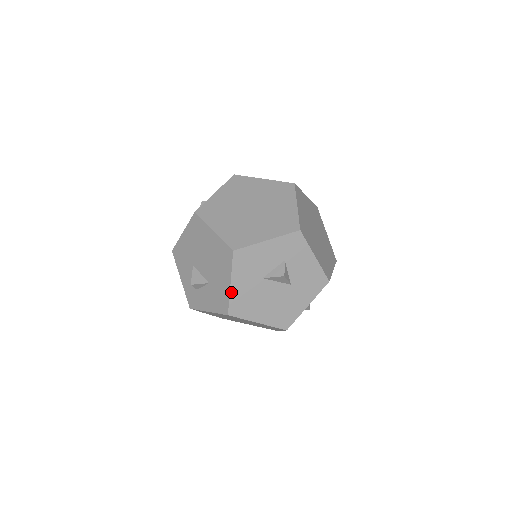
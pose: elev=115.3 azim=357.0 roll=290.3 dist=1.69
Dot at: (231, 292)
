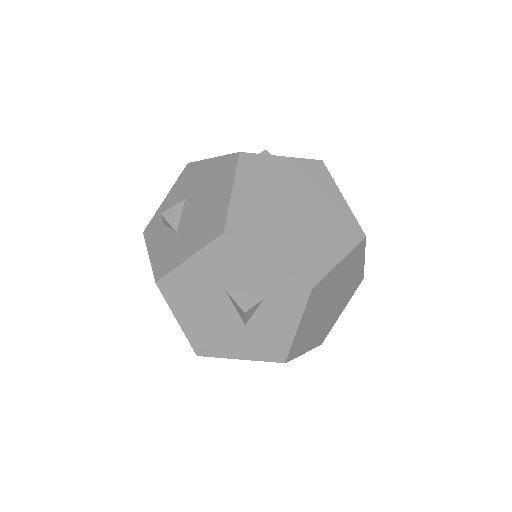
Dot at: (180, 267)
